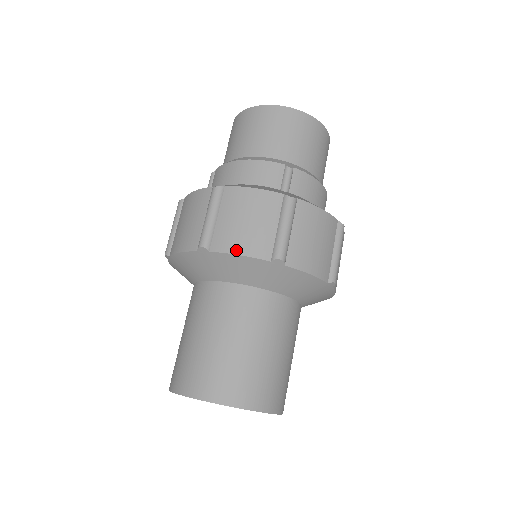
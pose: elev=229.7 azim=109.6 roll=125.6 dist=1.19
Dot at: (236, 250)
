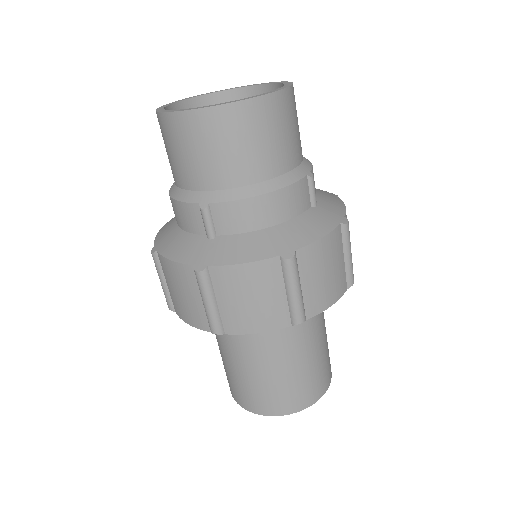
Dot at: (185, 319)
